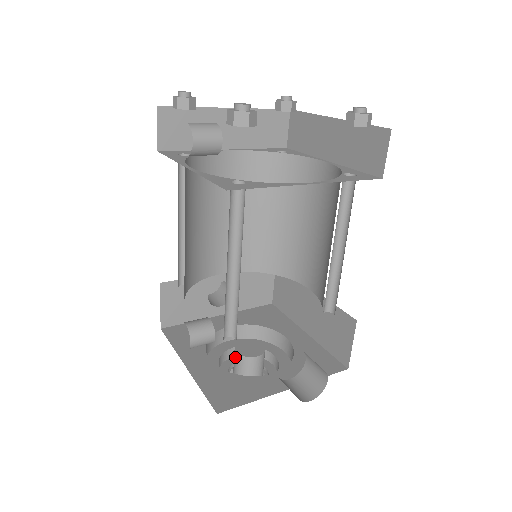
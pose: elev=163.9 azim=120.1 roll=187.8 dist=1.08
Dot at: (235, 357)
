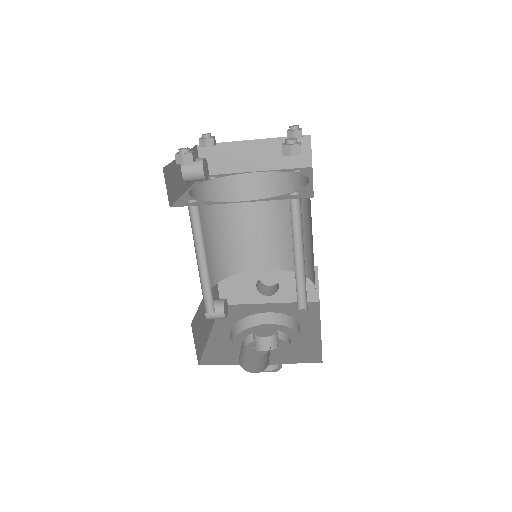
Dot at: occluded
